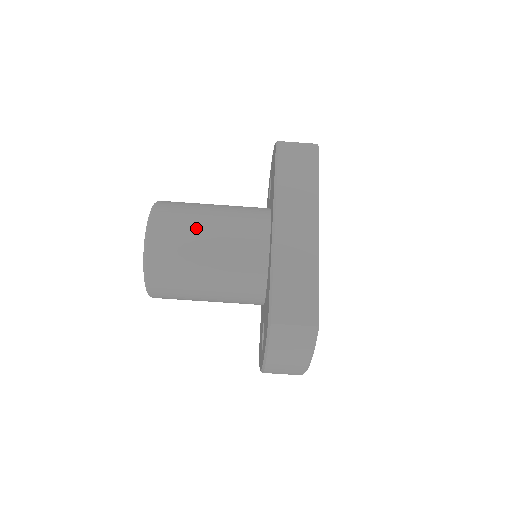
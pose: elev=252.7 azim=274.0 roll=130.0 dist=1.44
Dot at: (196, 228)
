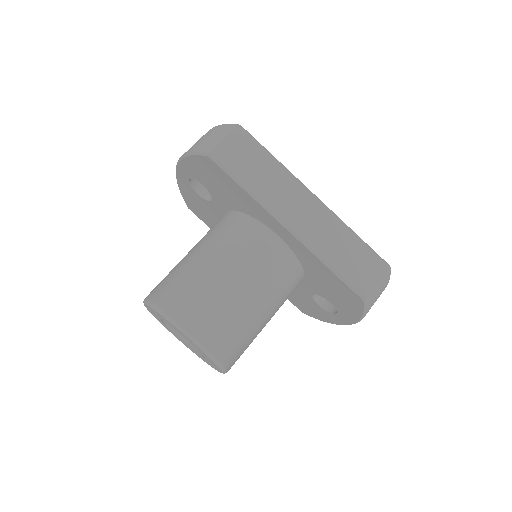
Dot at: (224, 292)
